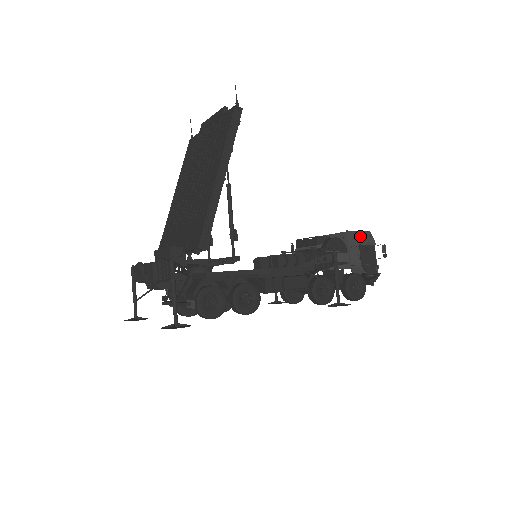
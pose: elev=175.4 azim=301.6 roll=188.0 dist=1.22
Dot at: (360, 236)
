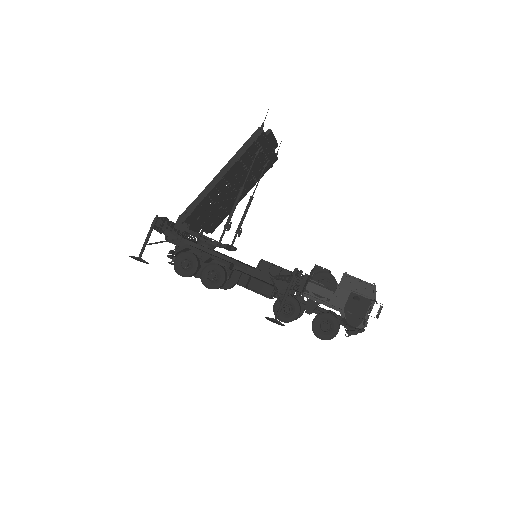
Dot at: (359, 284)
